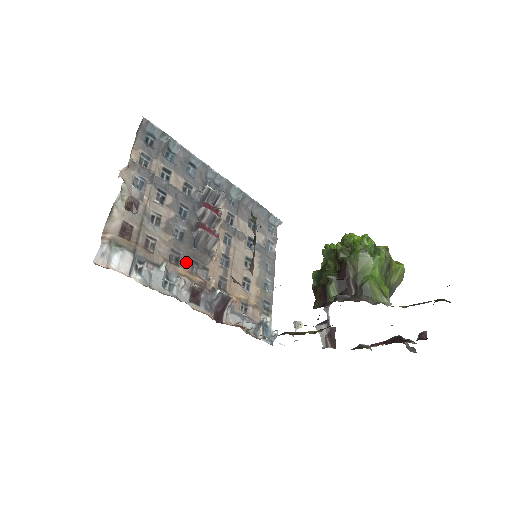
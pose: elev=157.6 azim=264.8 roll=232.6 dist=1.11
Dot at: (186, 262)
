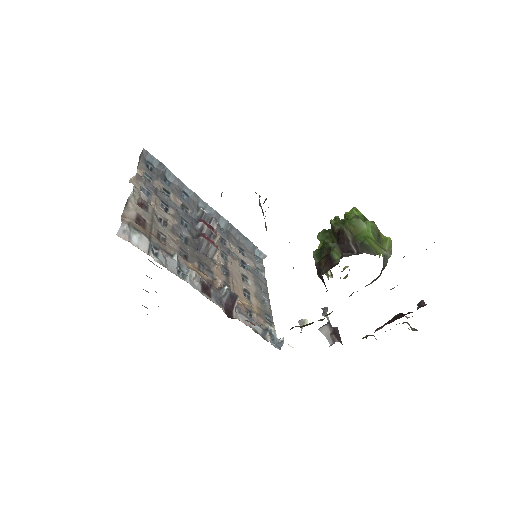
Dot at: (193, 261)
